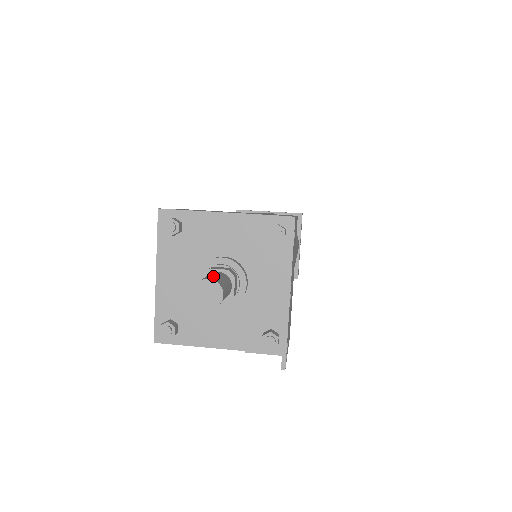
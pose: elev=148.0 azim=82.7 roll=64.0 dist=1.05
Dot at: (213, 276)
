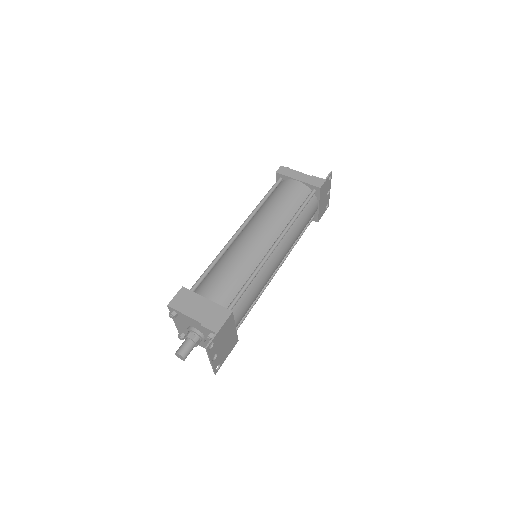
Dot at: (183, 349)
